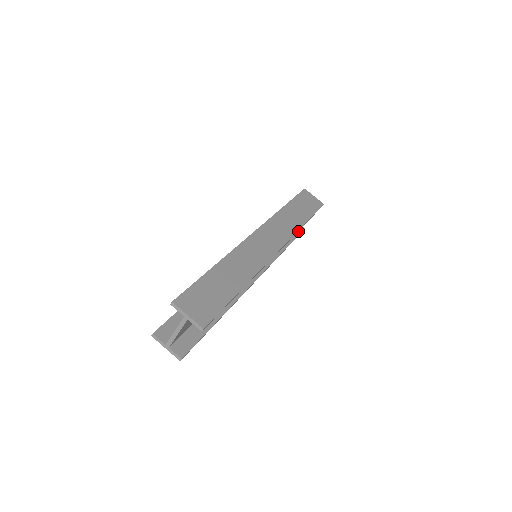
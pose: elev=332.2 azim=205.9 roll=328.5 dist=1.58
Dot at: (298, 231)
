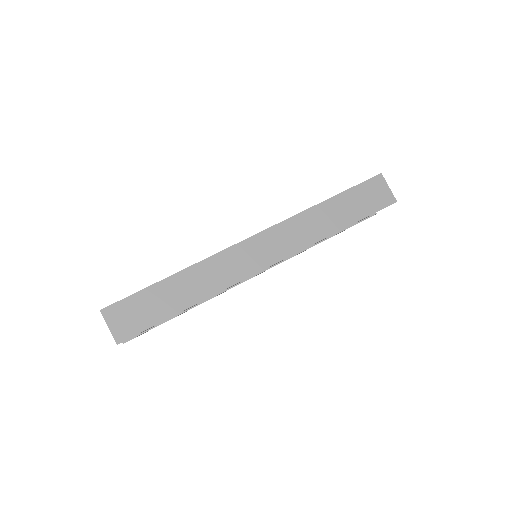
Dot at: occluded
